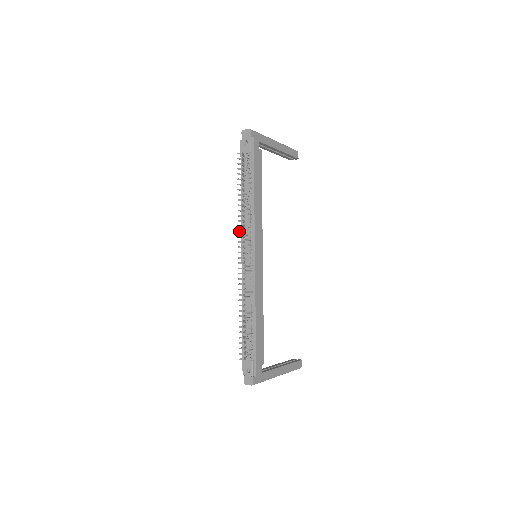
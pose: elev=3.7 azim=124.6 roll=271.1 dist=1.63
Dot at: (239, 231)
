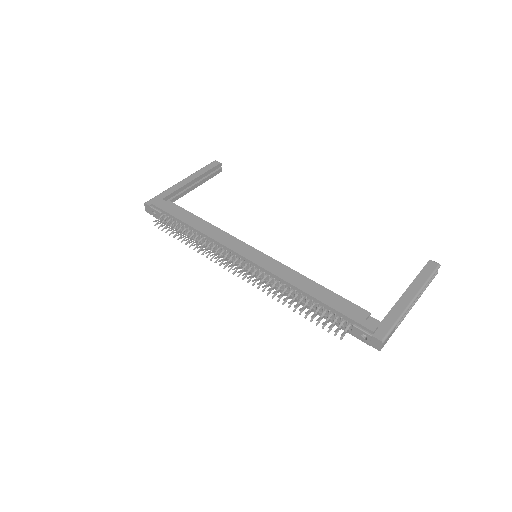
Dot at: (215, 262)
